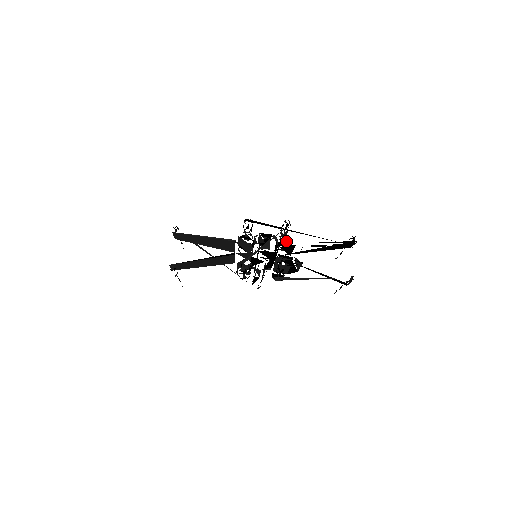
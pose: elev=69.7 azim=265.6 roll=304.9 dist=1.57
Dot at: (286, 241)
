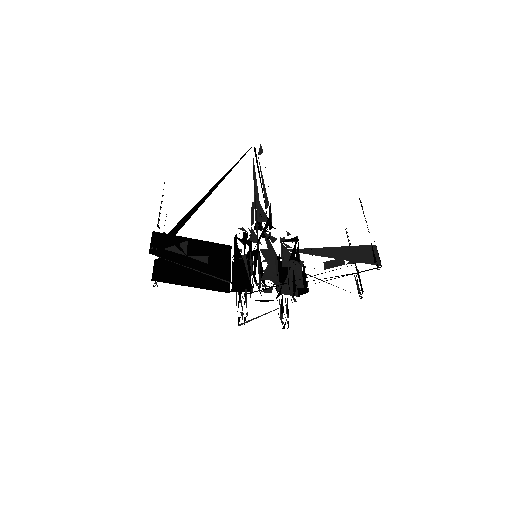
Dot at: occluded
